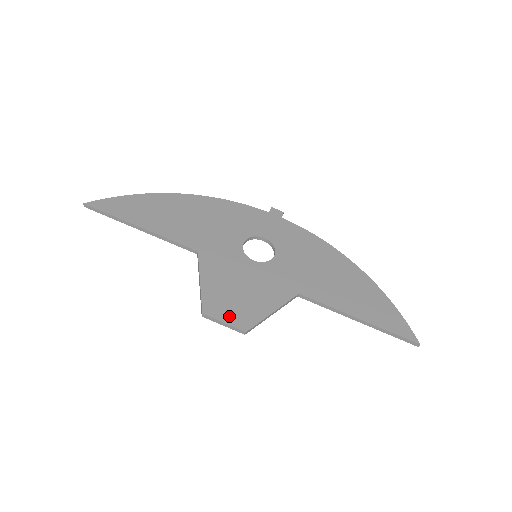
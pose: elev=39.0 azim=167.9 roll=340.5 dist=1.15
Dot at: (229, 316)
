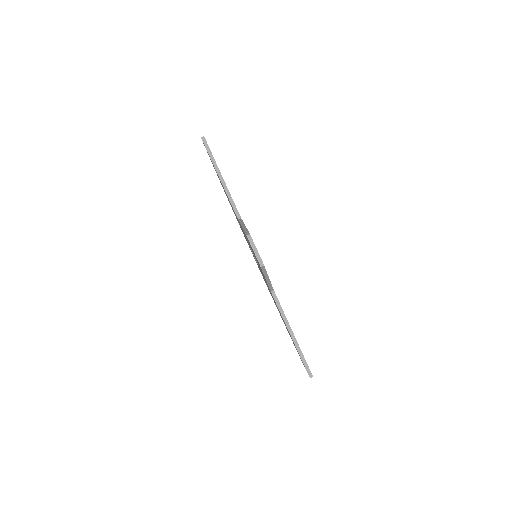
Dot at: occluded
